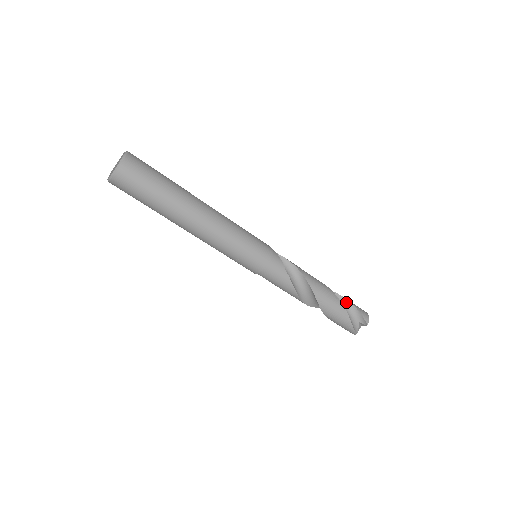
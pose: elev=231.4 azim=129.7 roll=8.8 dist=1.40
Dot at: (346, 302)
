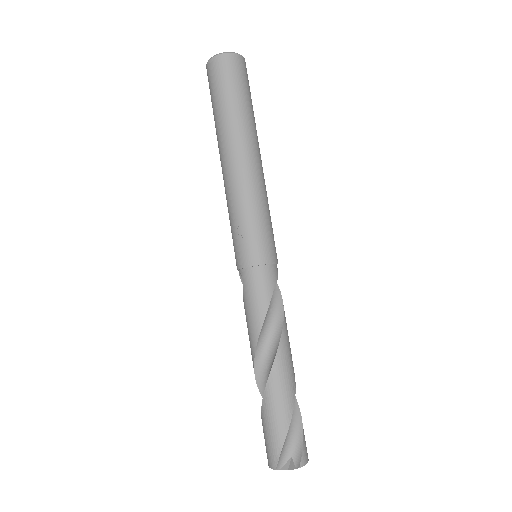
Dot at: (297, 414)
